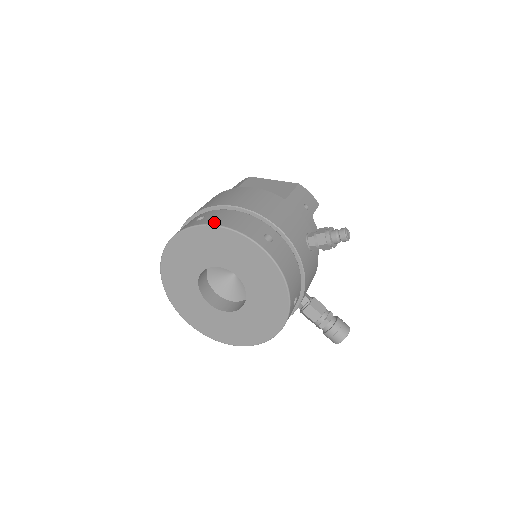
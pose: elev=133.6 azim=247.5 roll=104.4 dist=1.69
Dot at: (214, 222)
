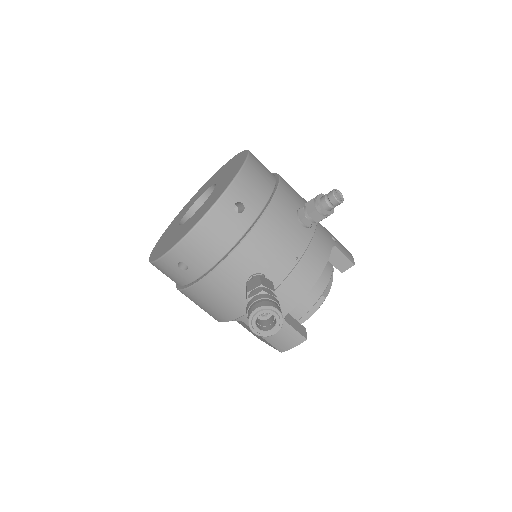
Dot at: occluded
